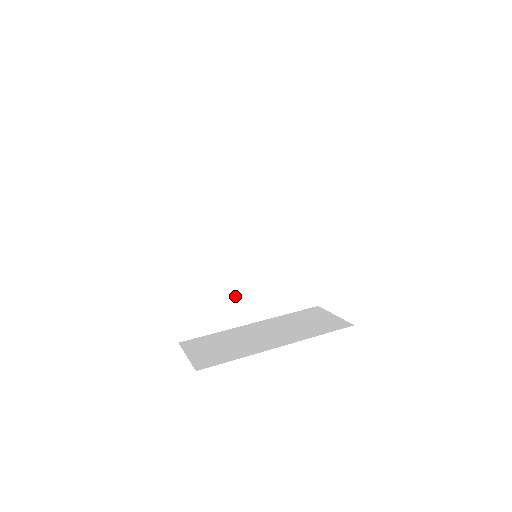
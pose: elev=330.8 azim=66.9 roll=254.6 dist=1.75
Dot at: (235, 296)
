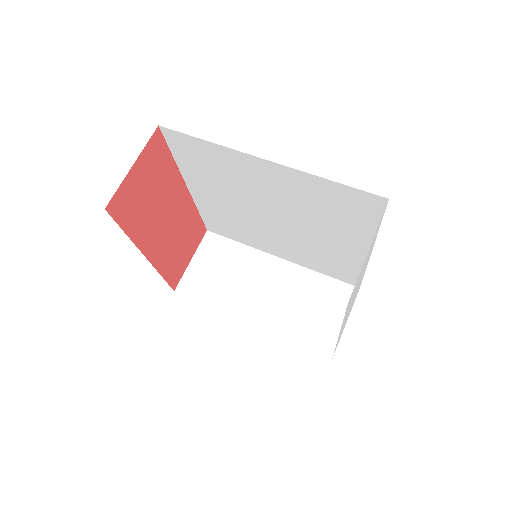
Dot at: (263, 237)
